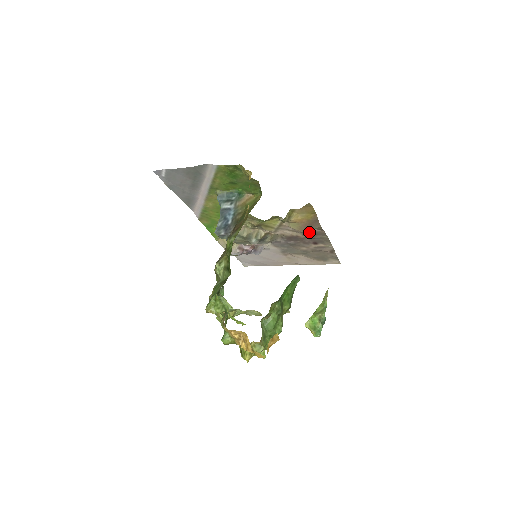
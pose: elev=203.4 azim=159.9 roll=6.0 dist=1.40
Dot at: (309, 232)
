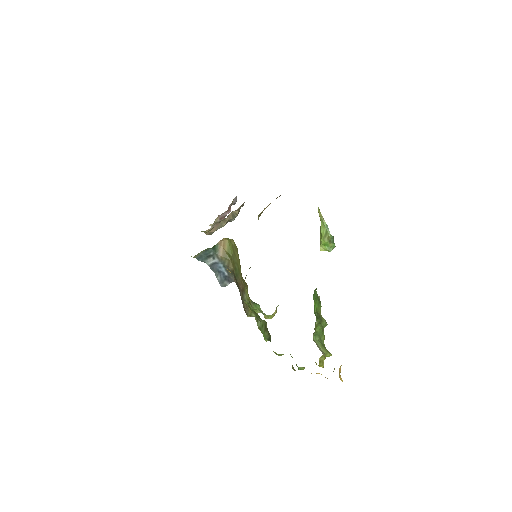
Dot at: occluded
